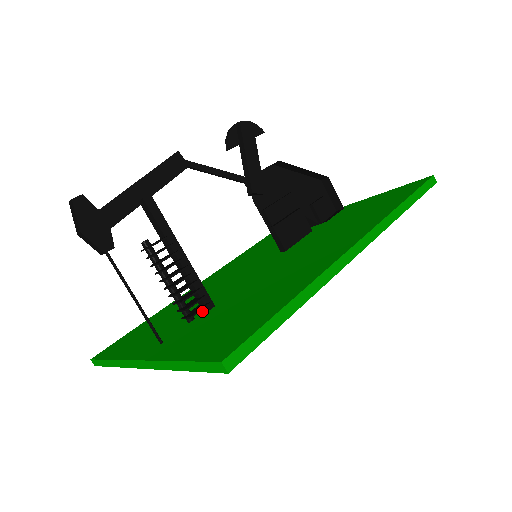
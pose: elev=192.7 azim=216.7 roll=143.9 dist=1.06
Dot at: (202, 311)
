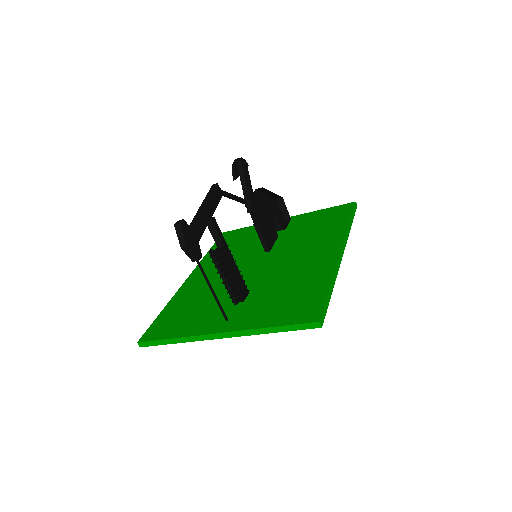
Dot at: occluded
